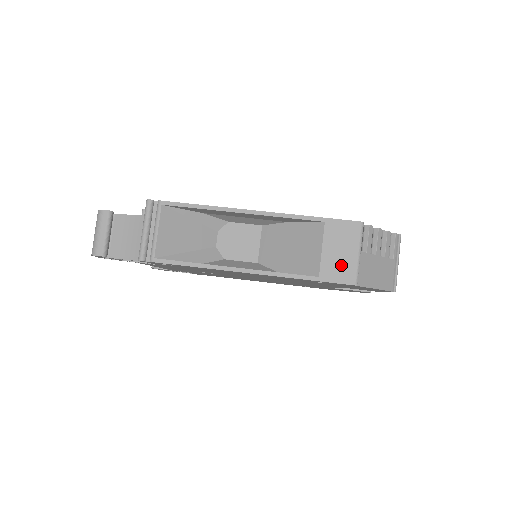
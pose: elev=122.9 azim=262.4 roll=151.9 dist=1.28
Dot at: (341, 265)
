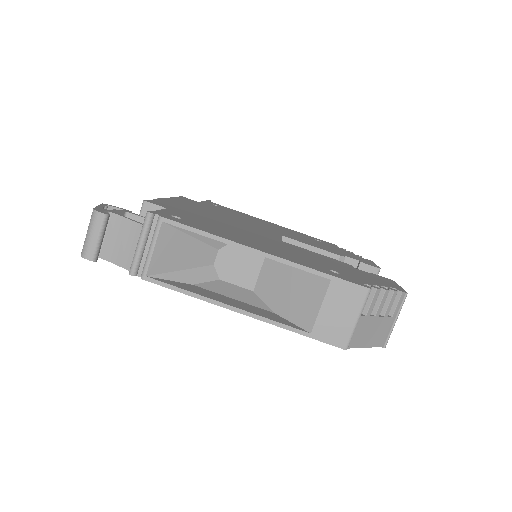
Dot at: (336, 327)
